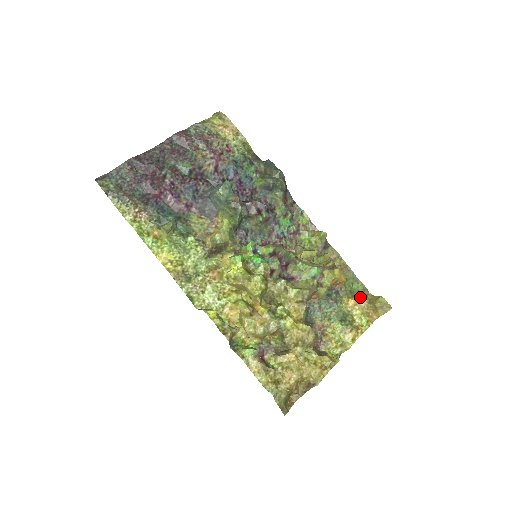
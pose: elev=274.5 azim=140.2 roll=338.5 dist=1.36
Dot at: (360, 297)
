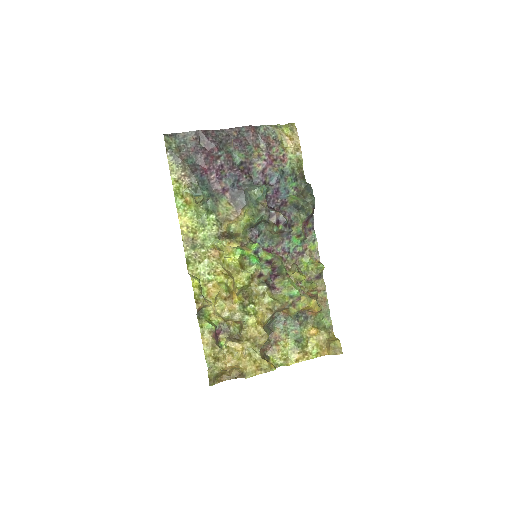
Dot at: (323, 331)
